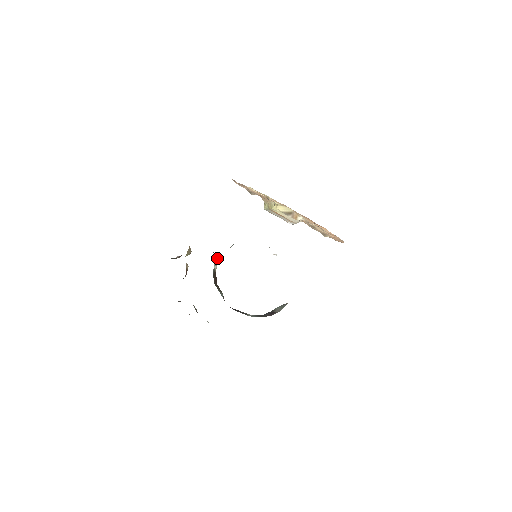
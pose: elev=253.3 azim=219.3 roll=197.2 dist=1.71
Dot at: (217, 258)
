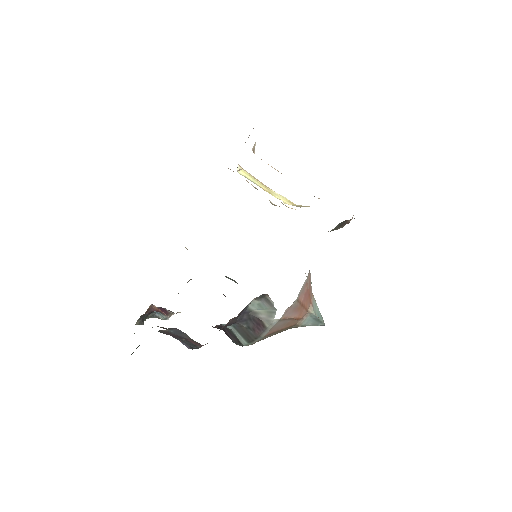
Dot at: occluded
